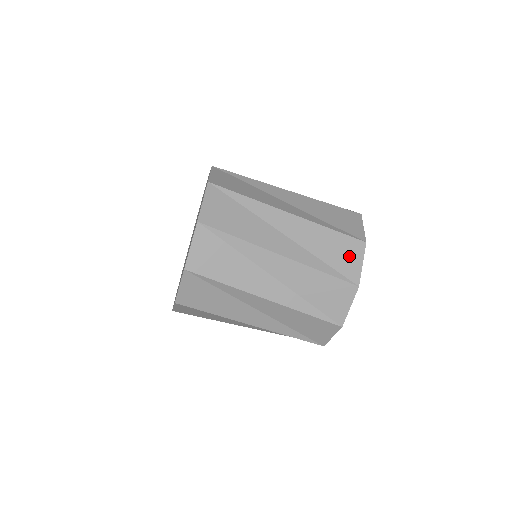
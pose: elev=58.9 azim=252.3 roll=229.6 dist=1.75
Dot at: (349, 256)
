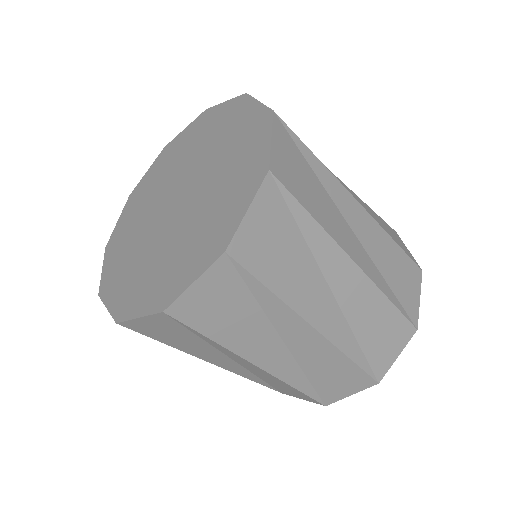
Dot at: (344, 386)
